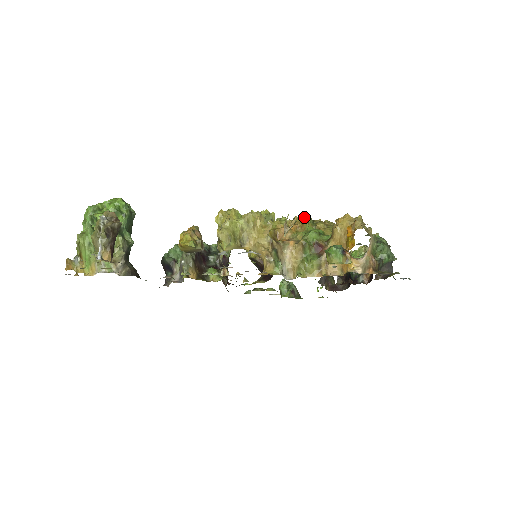
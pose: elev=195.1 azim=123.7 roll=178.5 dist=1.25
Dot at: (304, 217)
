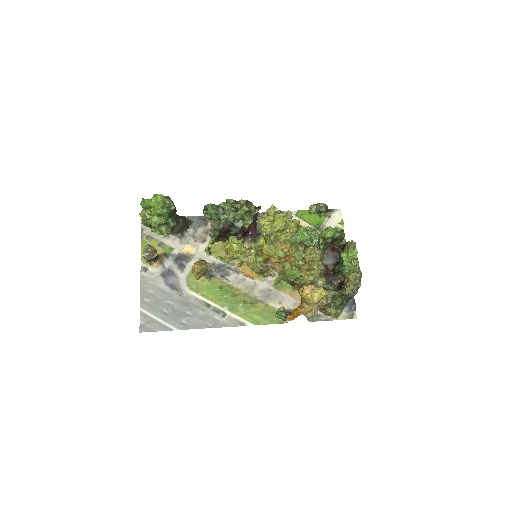
Dot at: (300, 251)
